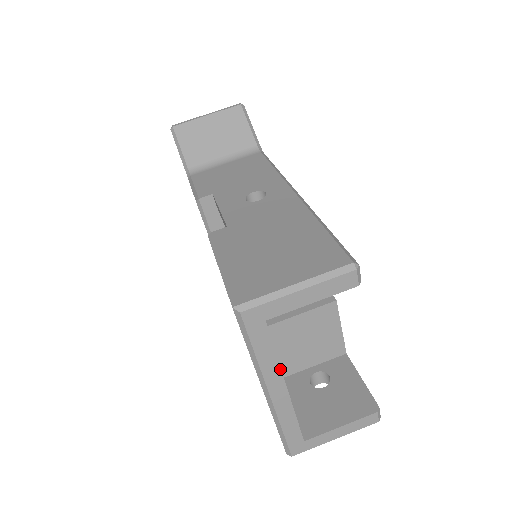
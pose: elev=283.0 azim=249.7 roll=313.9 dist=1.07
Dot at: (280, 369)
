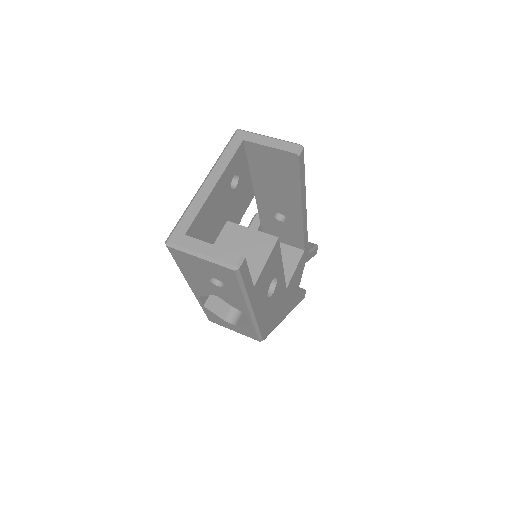
Dot at: (224, 170)
